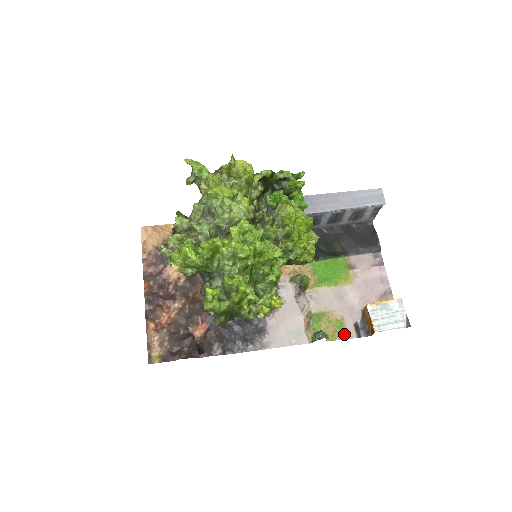
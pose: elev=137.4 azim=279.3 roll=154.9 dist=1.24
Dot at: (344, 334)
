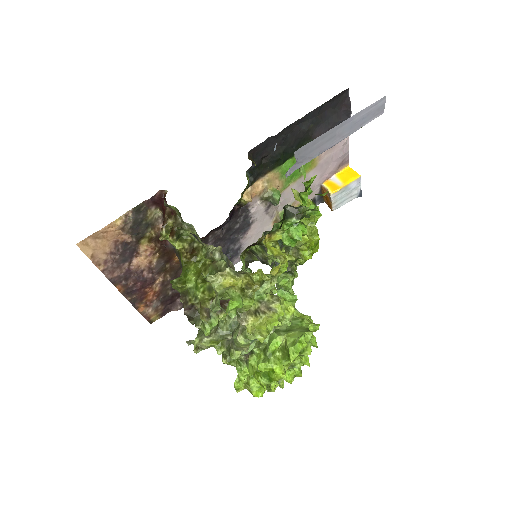
Dot at: occluded
